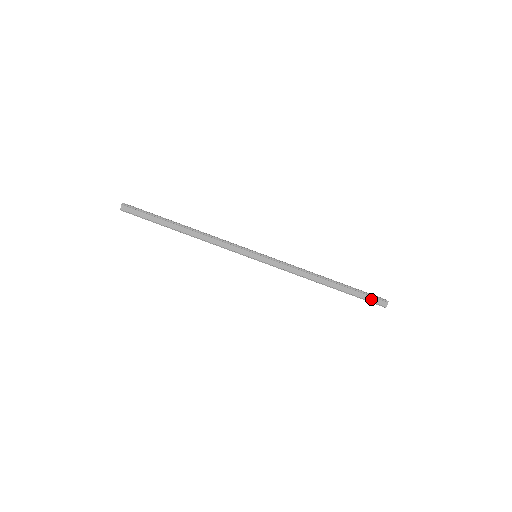
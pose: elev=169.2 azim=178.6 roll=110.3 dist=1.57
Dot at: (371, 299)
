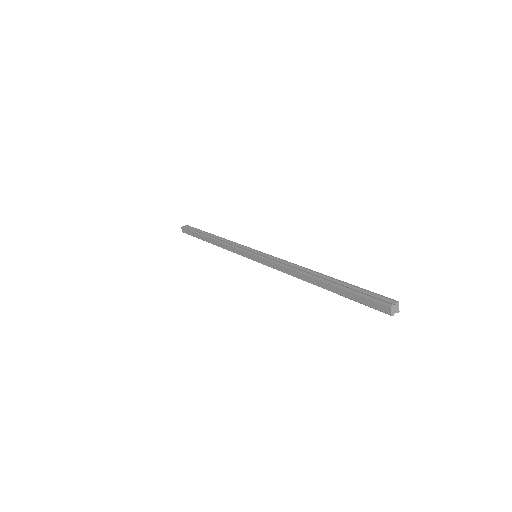
Dot at: (367, 302)
